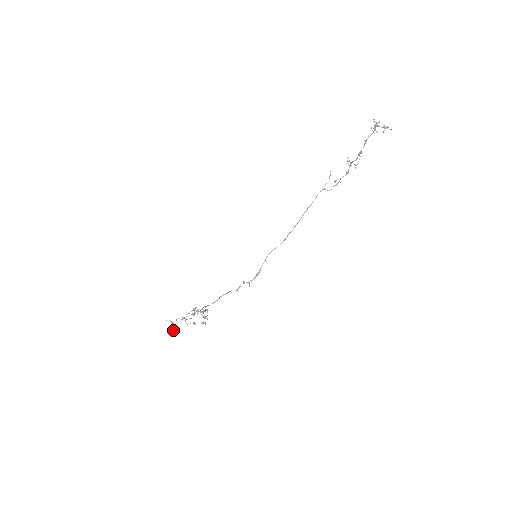
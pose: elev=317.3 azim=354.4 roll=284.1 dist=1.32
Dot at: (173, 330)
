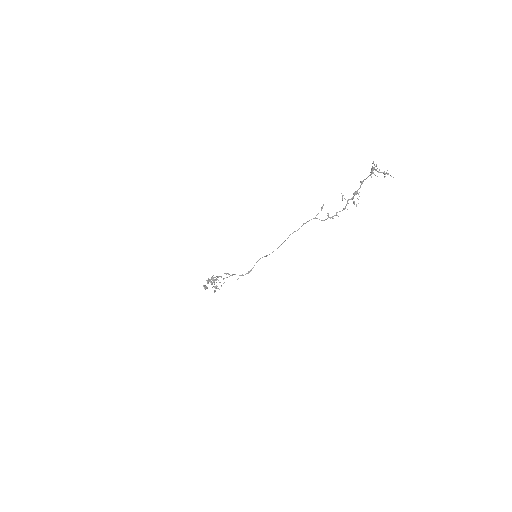
Dot at: (204, 286)
